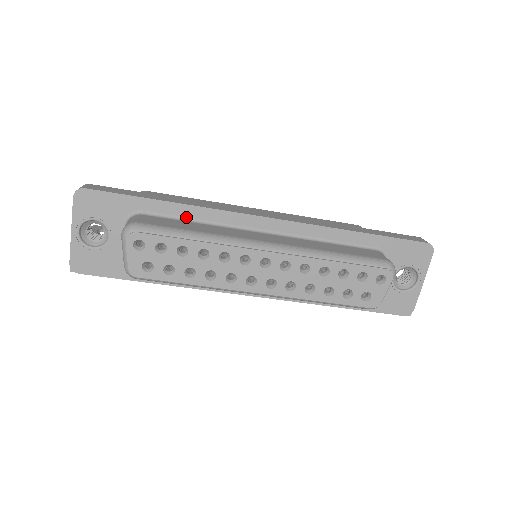
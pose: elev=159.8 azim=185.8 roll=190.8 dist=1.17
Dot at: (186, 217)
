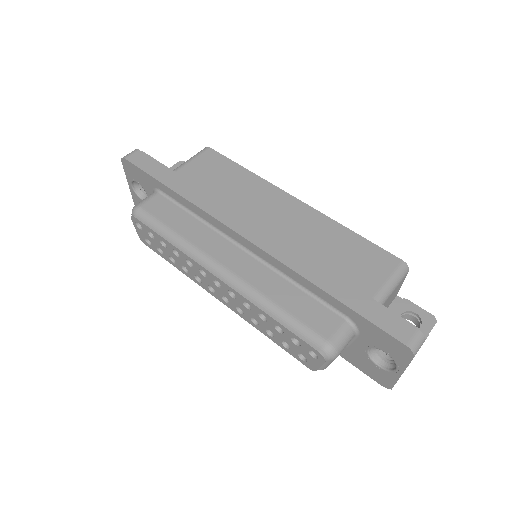
Dot at: (188, 208)
